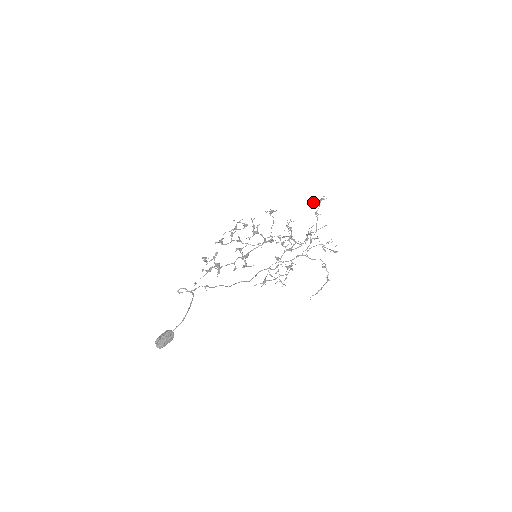
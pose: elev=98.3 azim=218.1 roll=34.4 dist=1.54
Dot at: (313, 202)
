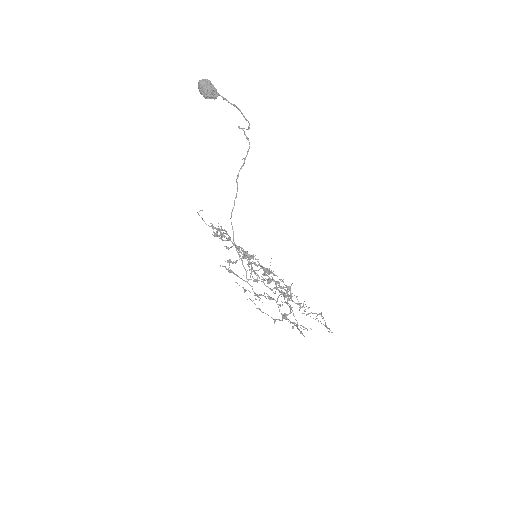
Dot at: occluded
